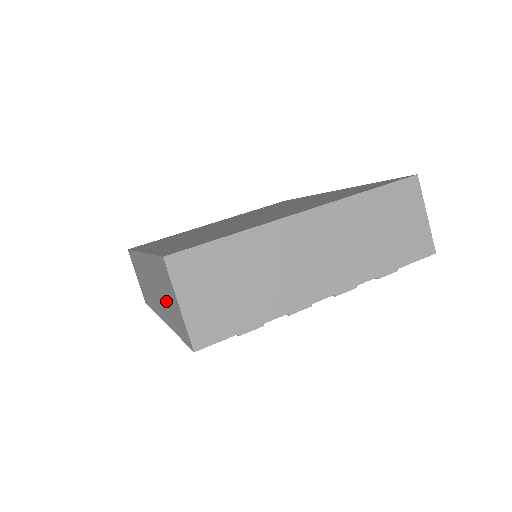
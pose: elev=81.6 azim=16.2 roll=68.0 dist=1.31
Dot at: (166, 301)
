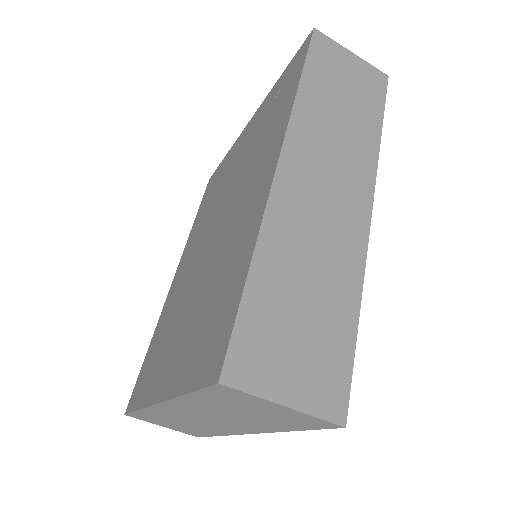
Dot at: occluded
